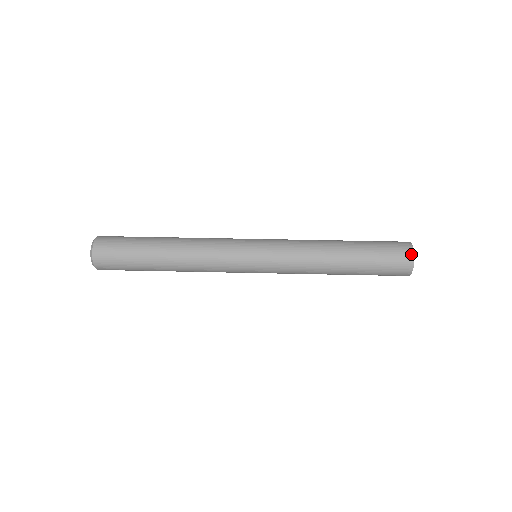
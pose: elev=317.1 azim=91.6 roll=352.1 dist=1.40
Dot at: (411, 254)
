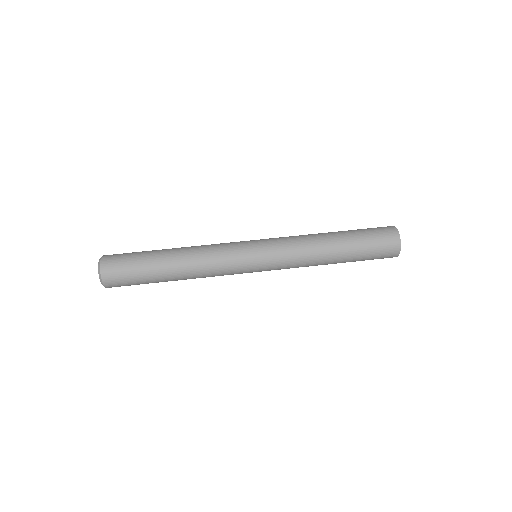
Dot at: (398, 251)
